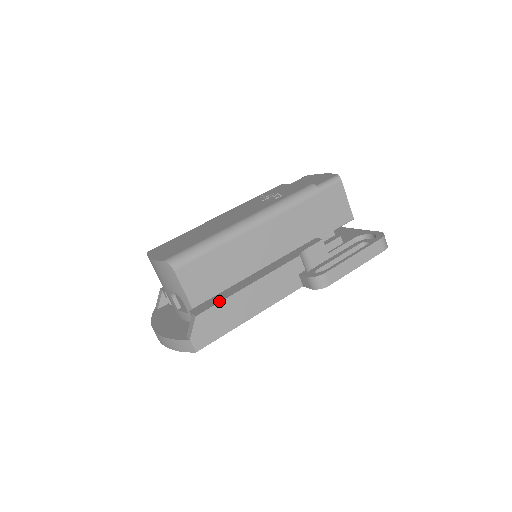
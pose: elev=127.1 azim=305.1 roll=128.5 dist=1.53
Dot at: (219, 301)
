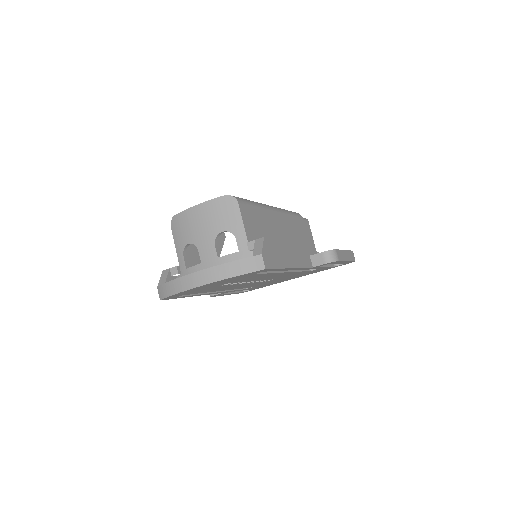
Dot at: (274, 238)
